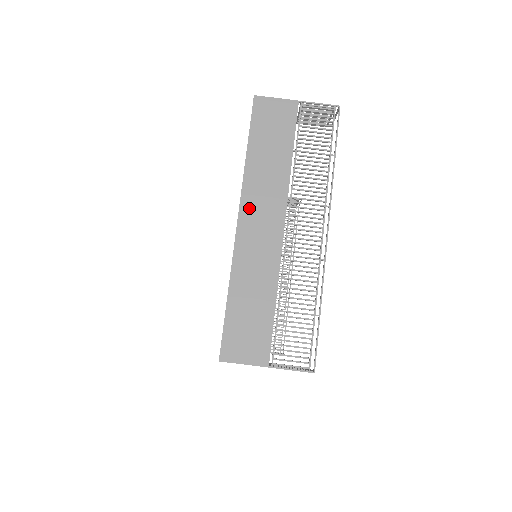
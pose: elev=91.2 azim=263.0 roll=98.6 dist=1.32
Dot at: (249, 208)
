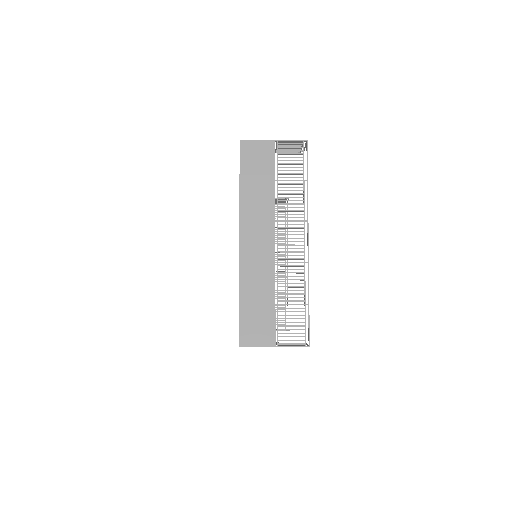
Dot at: (247, 230)
